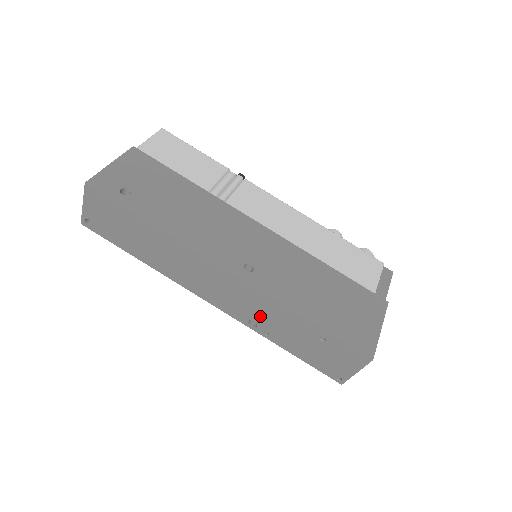
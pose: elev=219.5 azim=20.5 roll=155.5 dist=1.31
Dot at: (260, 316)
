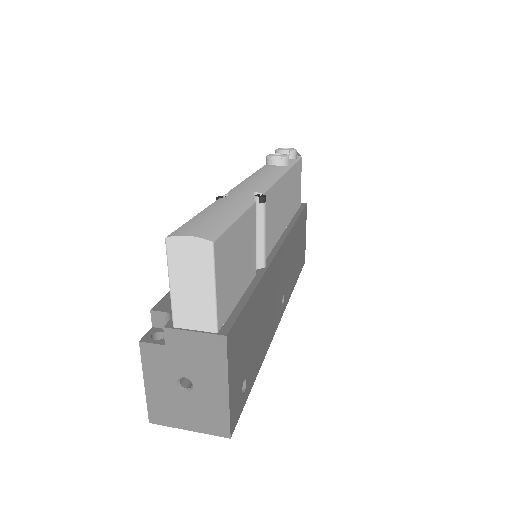
Dot at: occluded
